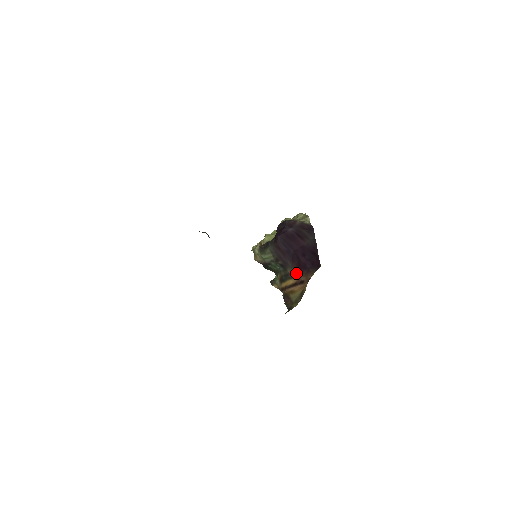
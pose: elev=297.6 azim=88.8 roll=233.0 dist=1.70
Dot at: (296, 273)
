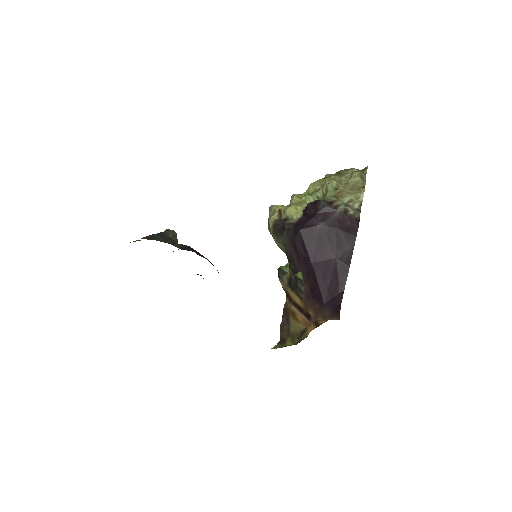
Dot at: (306, 297)
